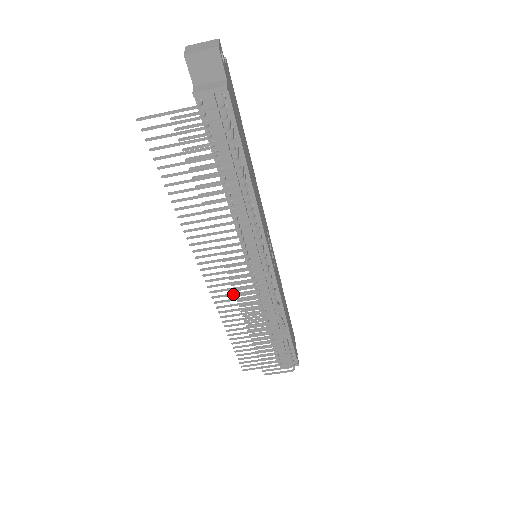
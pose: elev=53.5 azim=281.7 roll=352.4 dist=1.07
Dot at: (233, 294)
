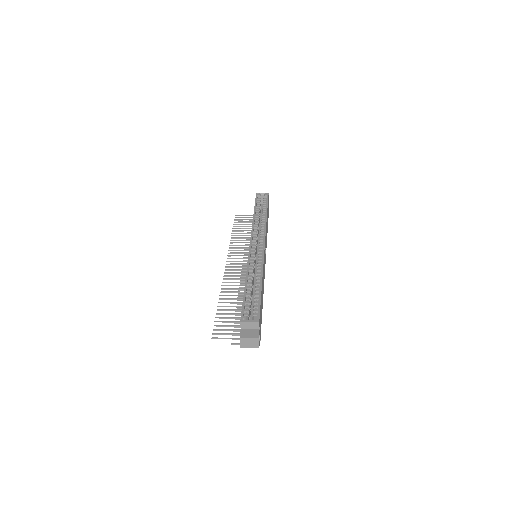
Dot at: occluded
